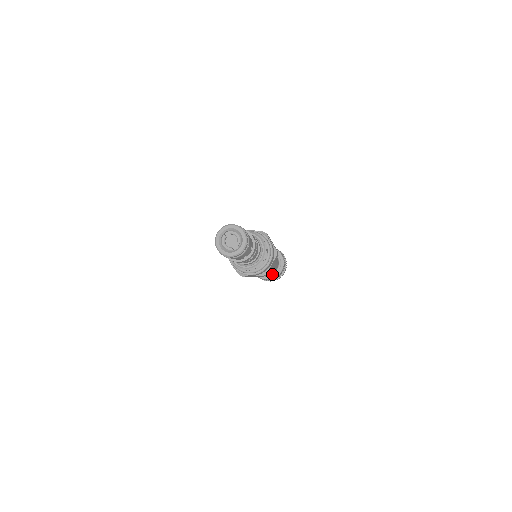
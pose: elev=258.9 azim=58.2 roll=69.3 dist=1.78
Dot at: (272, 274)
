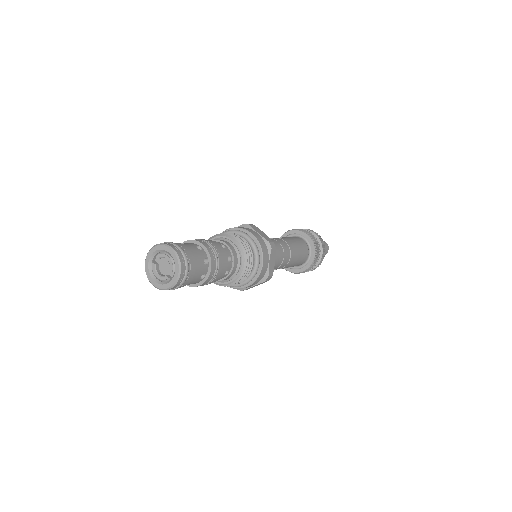
Dot at: (305, 263)
